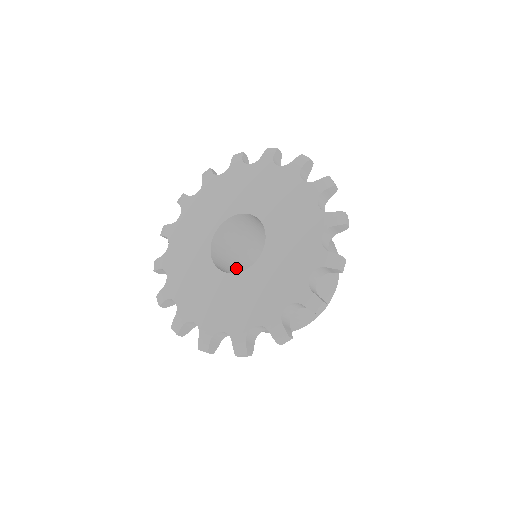
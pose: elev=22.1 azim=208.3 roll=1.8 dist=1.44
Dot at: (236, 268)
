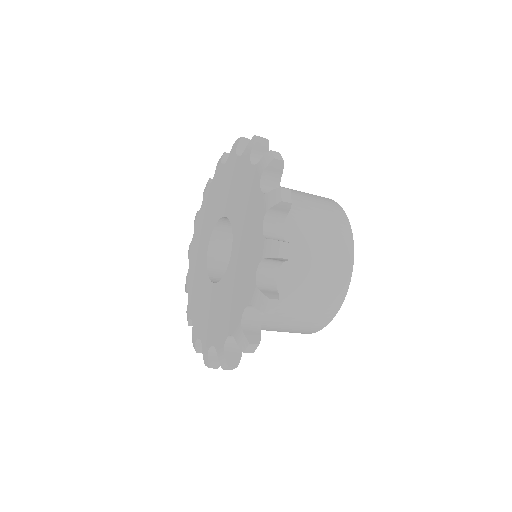
Dot at: occluded
